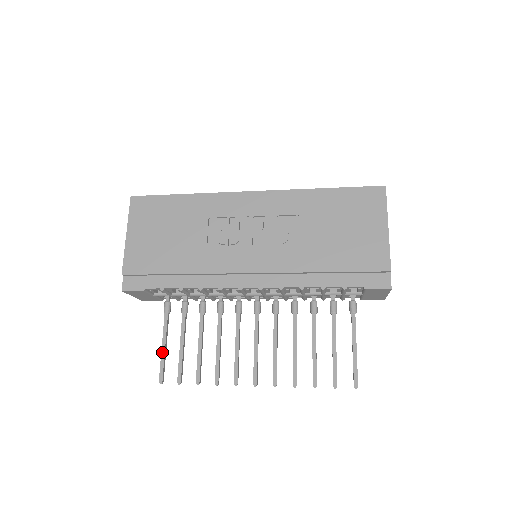
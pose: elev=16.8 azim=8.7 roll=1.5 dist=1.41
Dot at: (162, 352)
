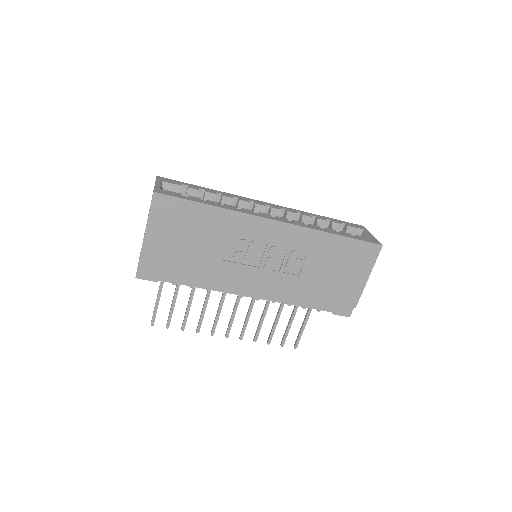
Dot at: (156, 305)
